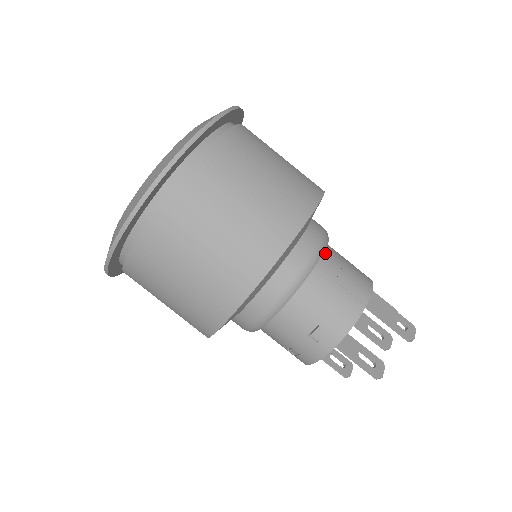
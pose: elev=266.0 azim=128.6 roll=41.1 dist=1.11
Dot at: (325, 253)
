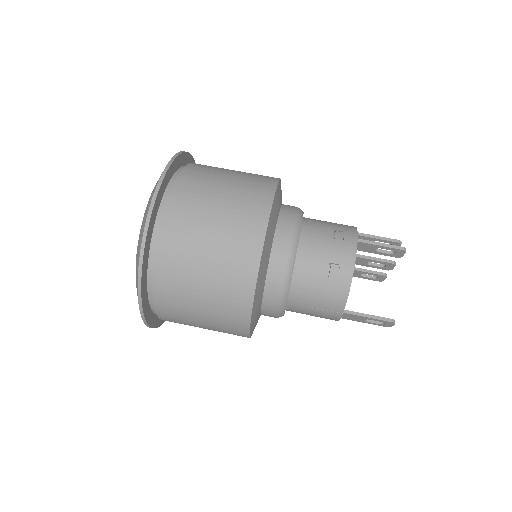
Dot at: occluded
